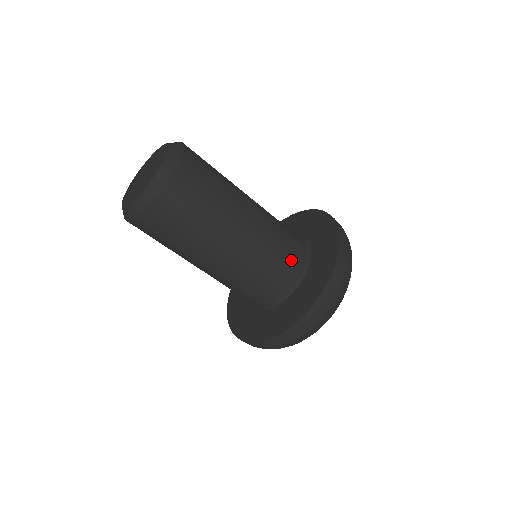
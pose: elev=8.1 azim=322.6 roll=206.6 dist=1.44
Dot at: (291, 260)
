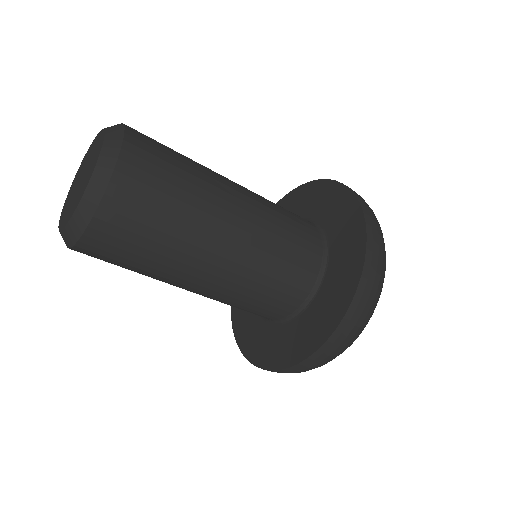
Dot at: (300, 268)
